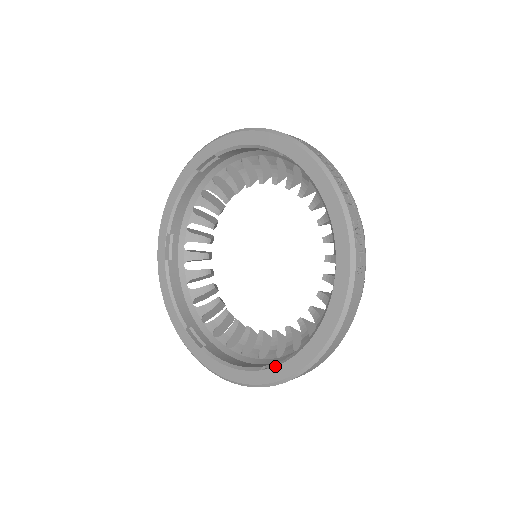
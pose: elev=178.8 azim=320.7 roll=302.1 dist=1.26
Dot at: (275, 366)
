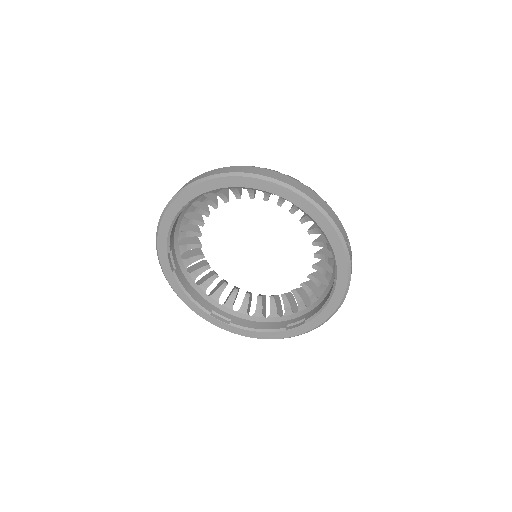
Dot at: (221, 321)
